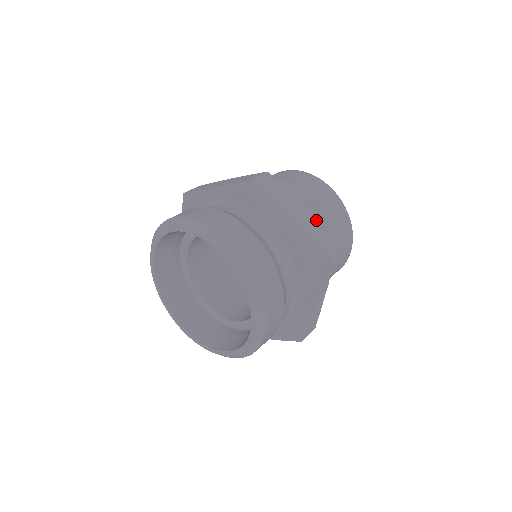
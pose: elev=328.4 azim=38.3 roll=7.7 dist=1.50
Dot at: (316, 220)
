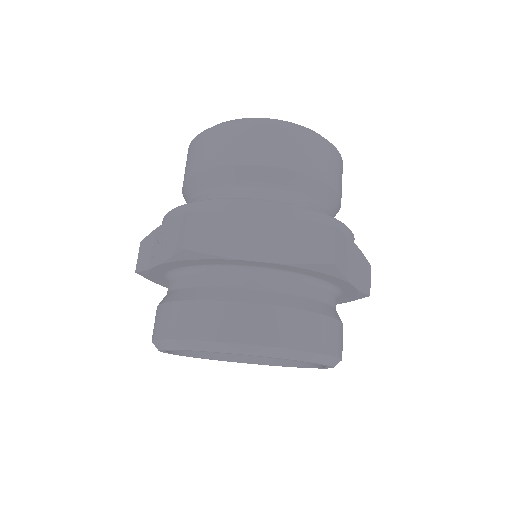
Dot at: (333, 211)
